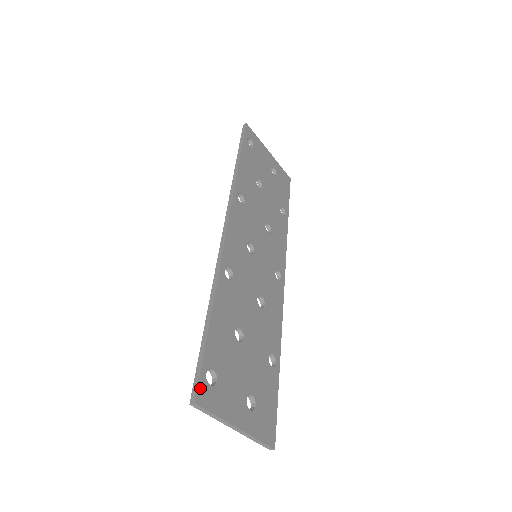
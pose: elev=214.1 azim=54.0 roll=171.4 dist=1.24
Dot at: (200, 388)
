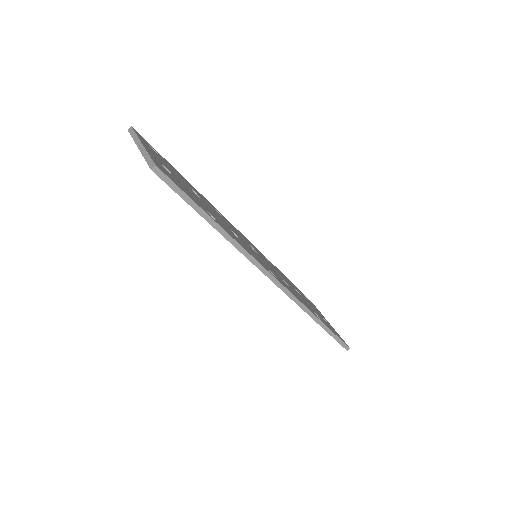
Dot at: (142, 137)
